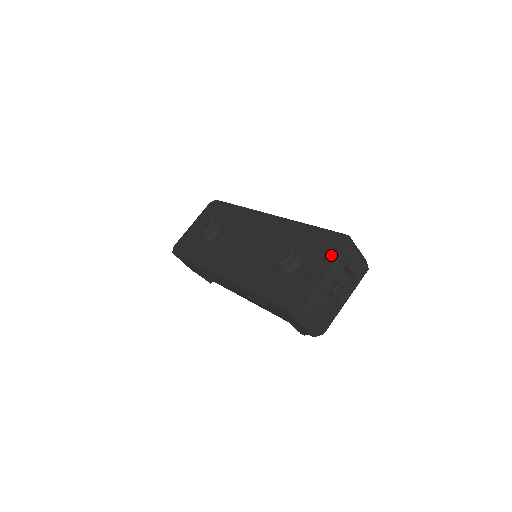
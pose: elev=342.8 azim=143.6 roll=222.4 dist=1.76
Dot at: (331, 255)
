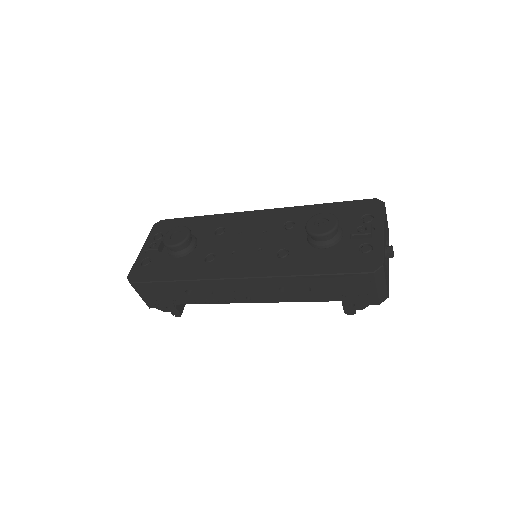
Dot at: (371, 217)
